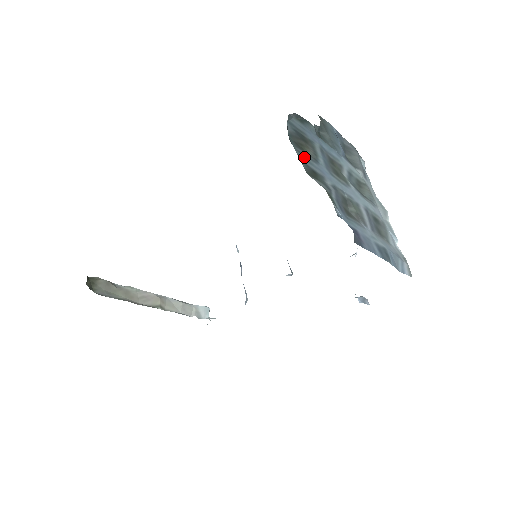
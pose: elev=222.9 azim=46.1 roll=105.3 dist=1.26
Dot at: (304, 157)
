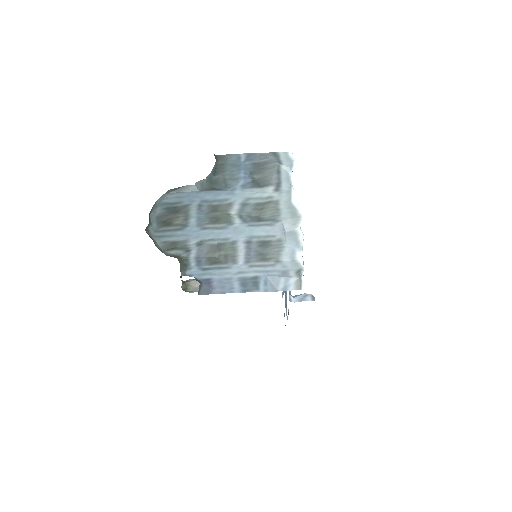
Dot at: (165, 234)
